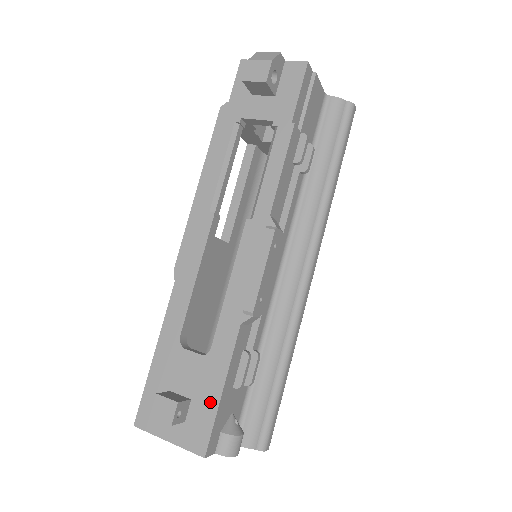
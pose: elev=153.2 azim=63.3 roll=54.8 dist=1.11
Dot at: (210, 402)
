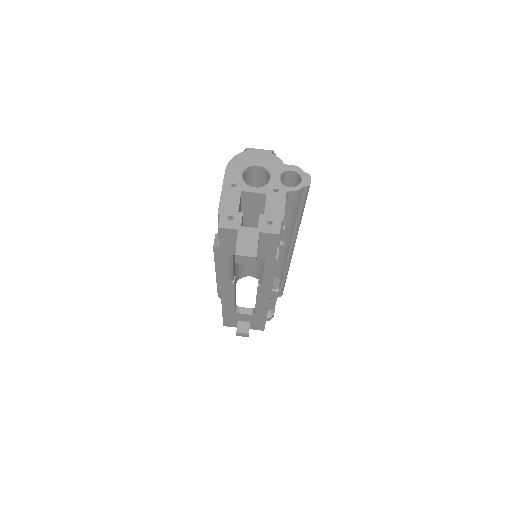
Dot at: (261, 323)
